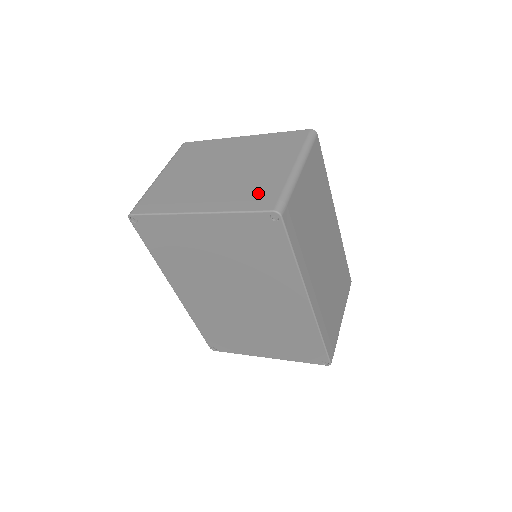
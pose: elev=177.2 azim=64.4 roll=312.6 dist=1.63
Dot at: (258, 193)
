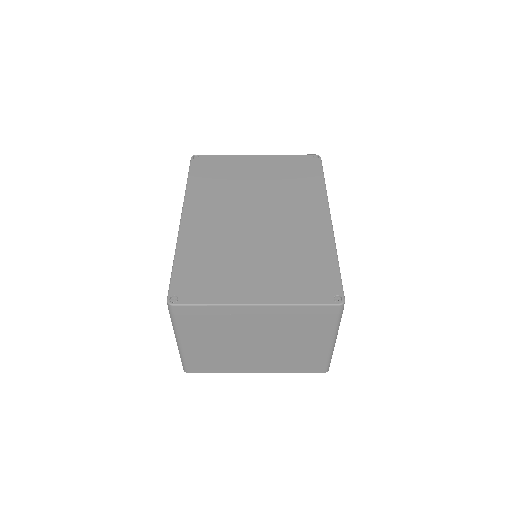
Dot at: occluded
